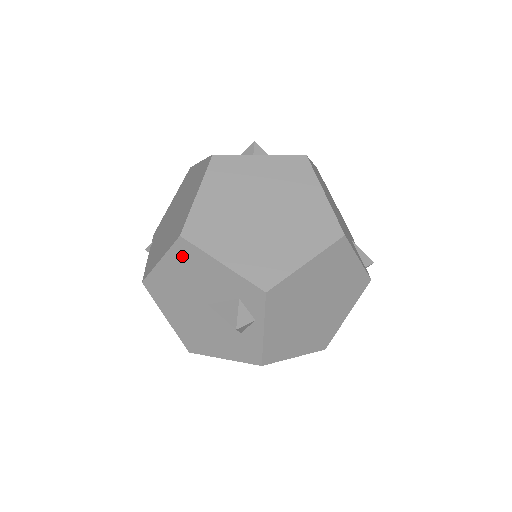
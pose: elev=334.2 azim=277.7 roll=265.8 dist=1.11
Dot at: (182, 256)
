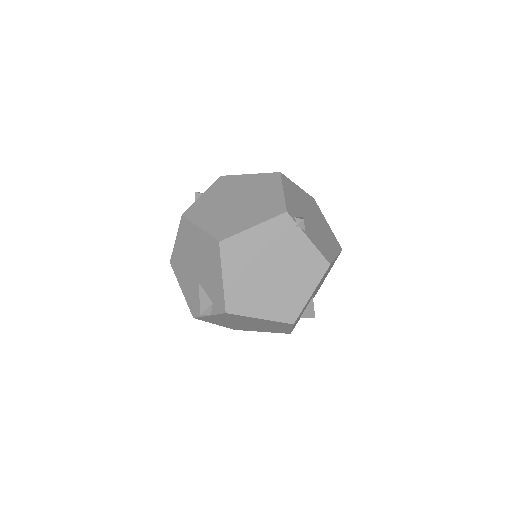
Dot at: occluded
